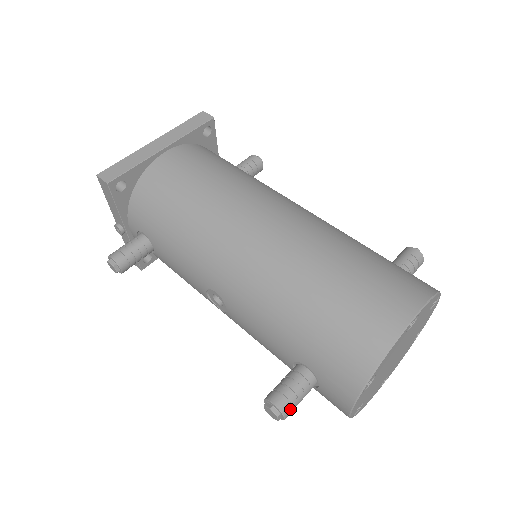
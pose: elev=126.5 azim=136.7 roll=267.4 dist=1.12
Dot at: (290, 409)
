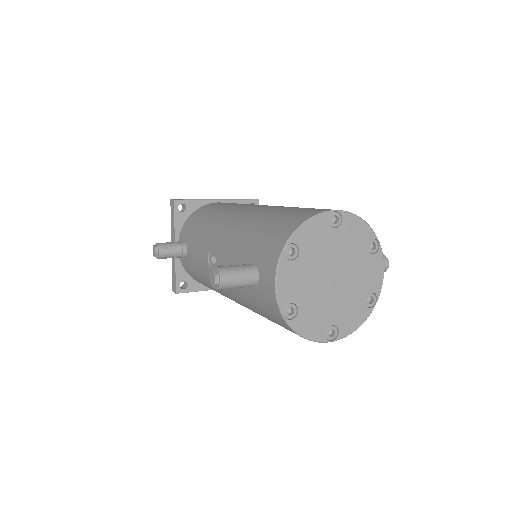
Dot at: (227, 275)
